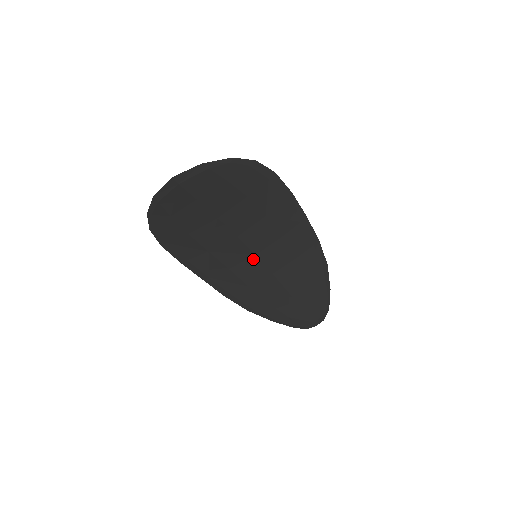
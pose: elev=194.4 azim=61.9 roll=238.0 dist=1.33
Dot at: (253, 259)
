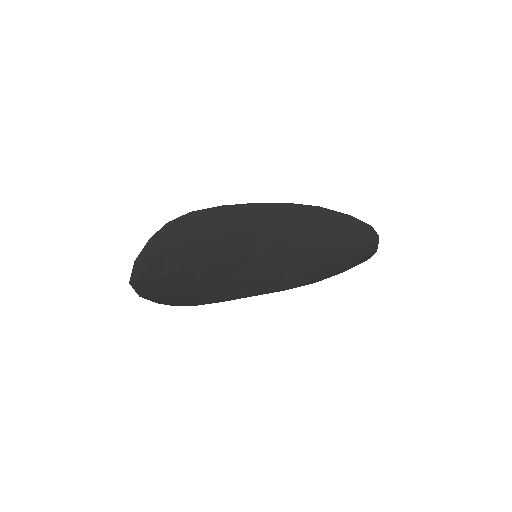
Dot at: (259, 258)
